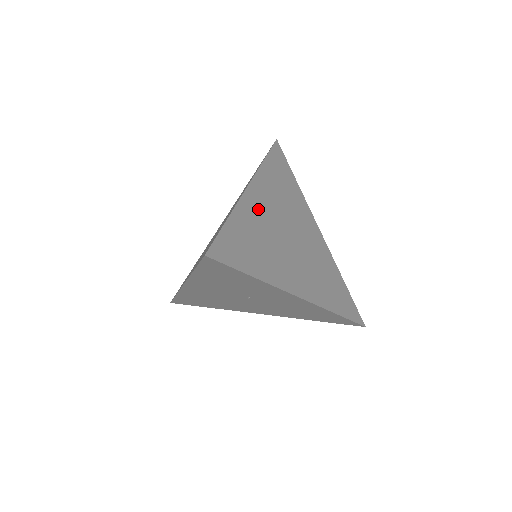
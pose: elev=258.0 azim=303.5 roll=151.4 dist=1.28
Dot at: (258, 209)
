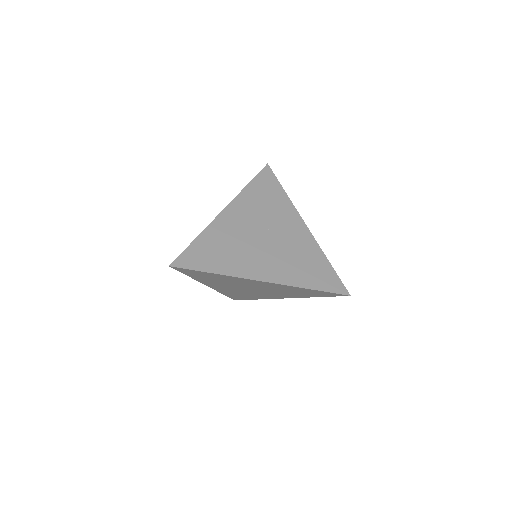
Dot at: occluded
